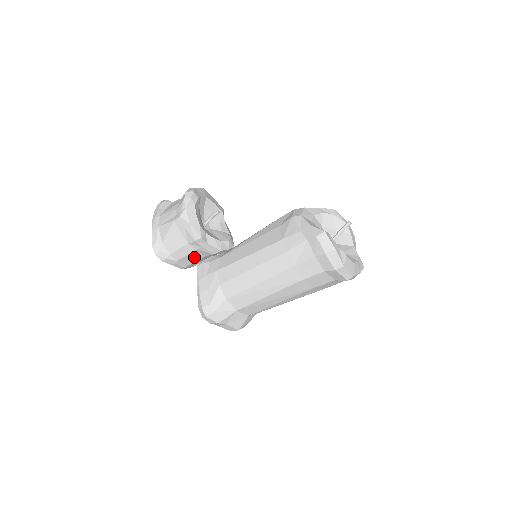
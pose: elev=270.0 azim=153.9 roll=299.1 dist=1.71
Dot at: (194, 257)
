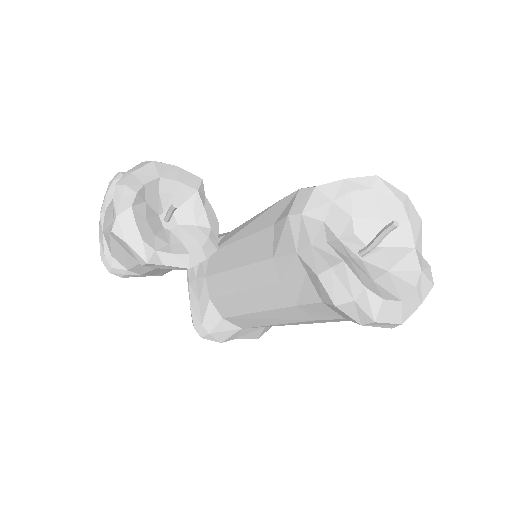
Dot at: (161, 270)
